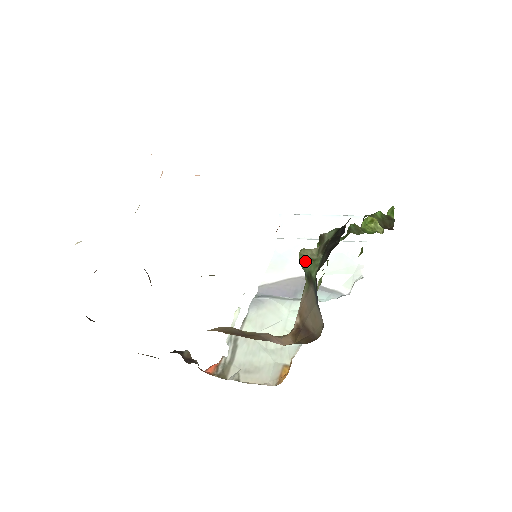
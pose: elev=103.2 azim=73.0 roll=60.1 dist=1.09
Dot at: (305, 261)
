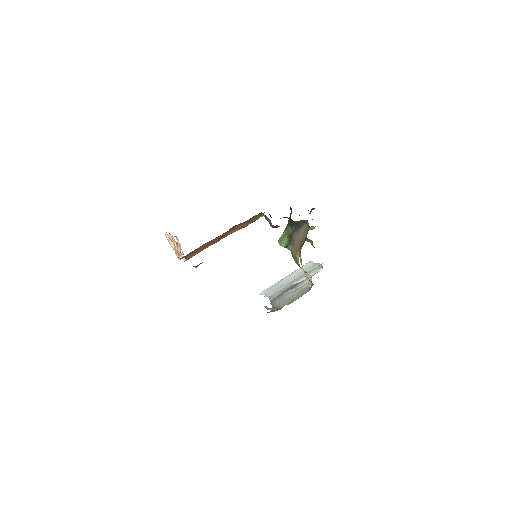
Dot at: (283, 239)
